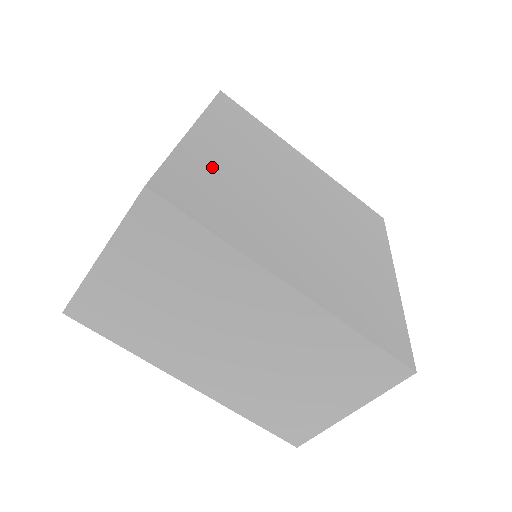
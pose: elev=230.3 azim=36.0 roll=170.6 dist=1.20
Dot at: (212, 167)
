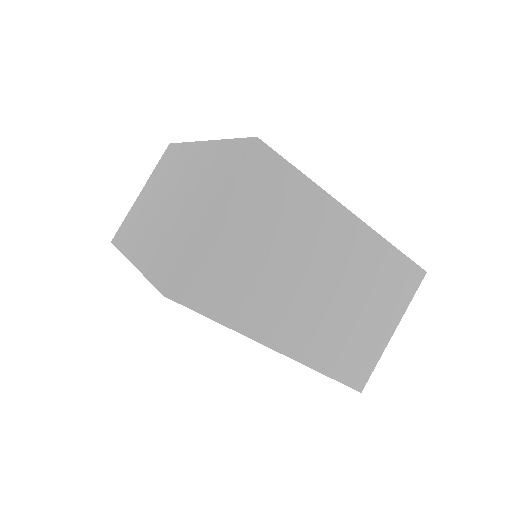
Dot at: occluded
